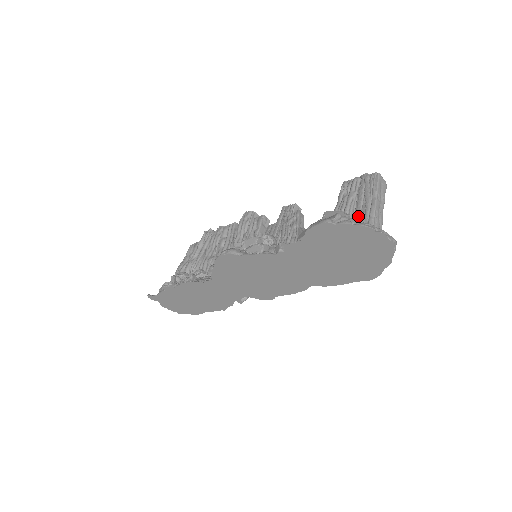
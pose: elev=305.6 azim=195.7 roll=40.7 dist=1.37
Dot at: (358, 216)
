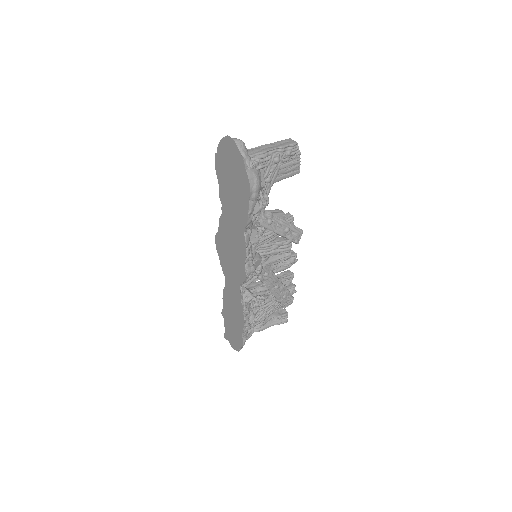
Dot at: occluded
